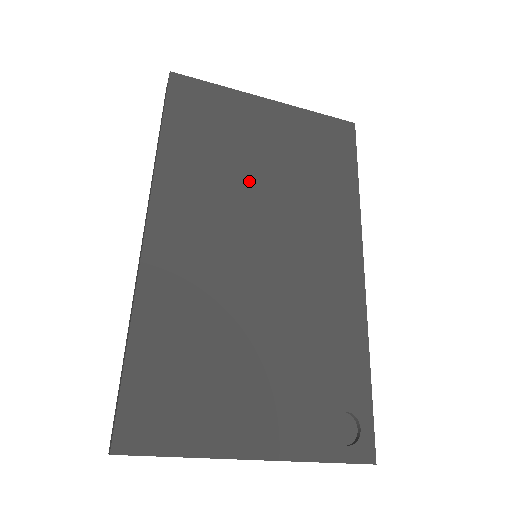
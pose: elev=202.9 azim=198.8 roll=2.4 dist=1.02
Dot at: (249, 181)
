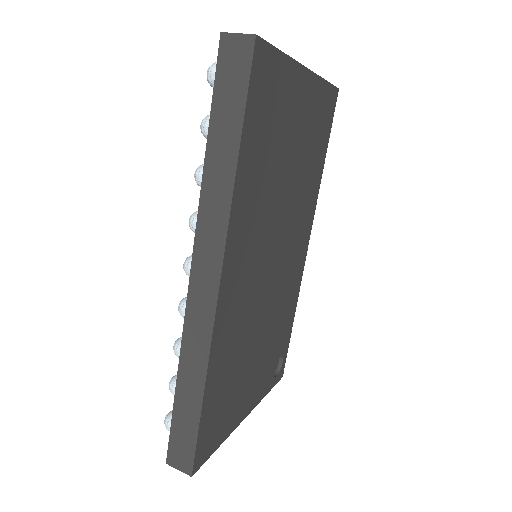
Dot at: (279, 192)
